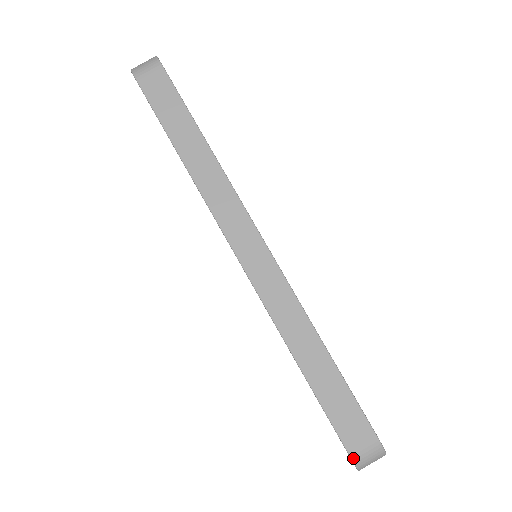
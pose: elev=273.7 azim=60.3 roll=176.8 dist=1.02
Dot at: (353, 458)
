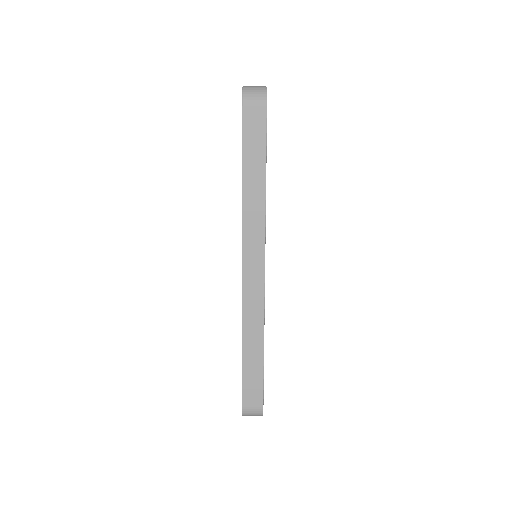
Dot at: (243, 410)
